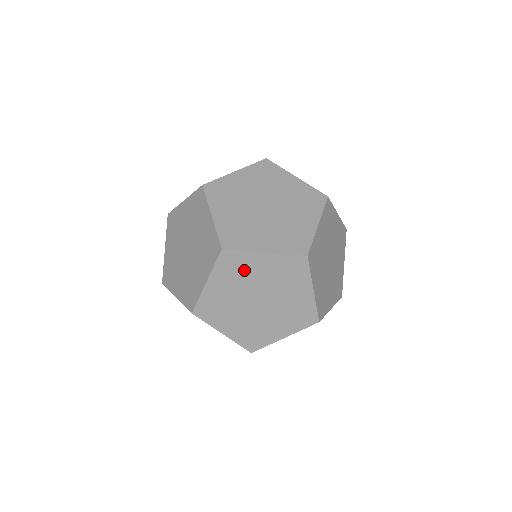
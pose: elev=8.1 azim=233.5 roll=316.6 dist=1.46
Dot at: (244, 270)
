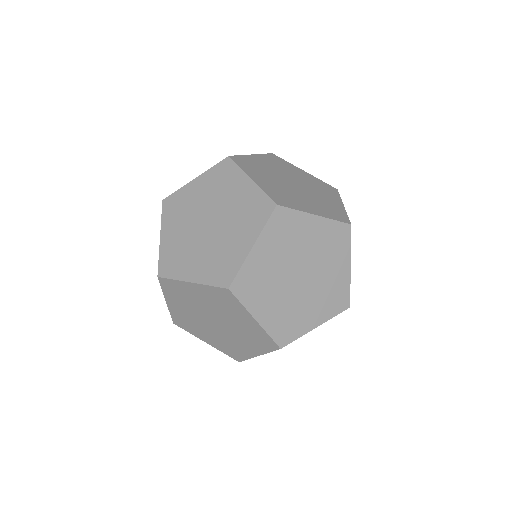
Dot at: (185, 205)
